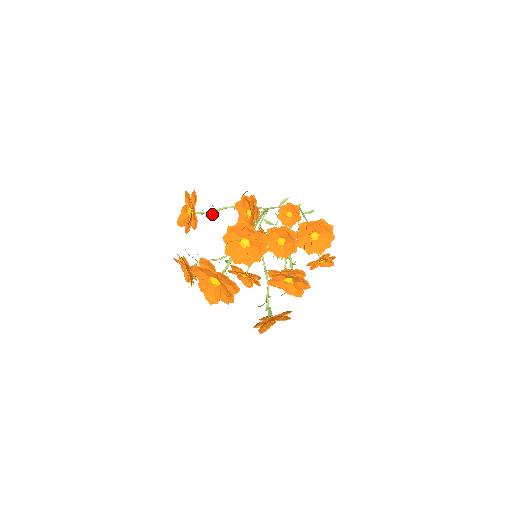
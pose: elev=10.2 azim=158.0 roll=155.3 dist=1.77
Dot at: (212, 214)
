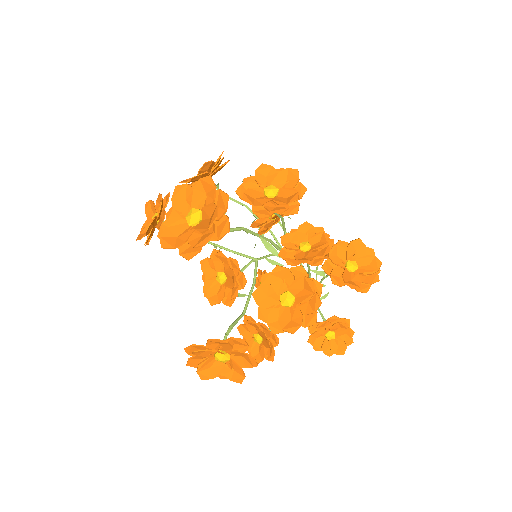
Dot at: occluded
